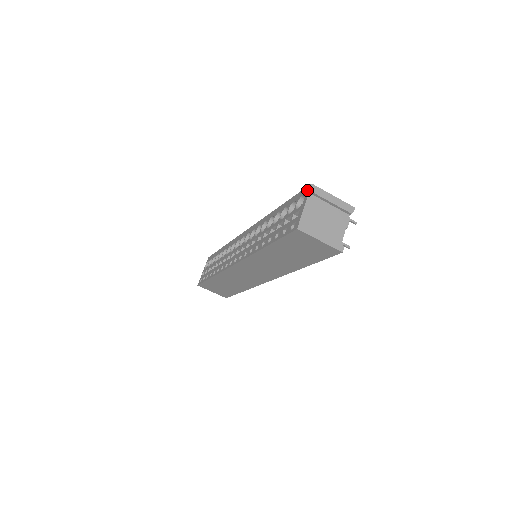
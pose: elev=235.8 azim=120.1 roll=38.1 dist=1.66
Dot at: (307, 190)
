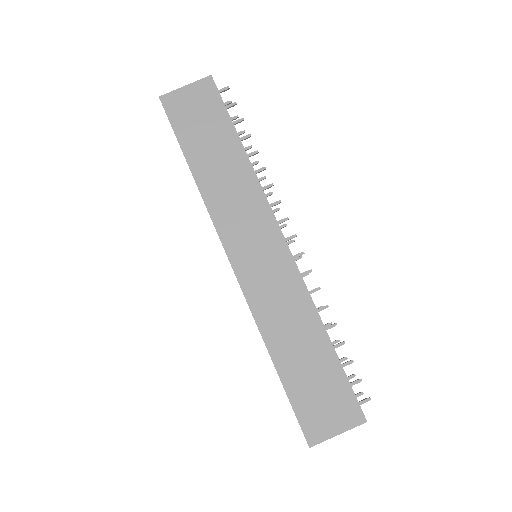
Dot at: occluded
